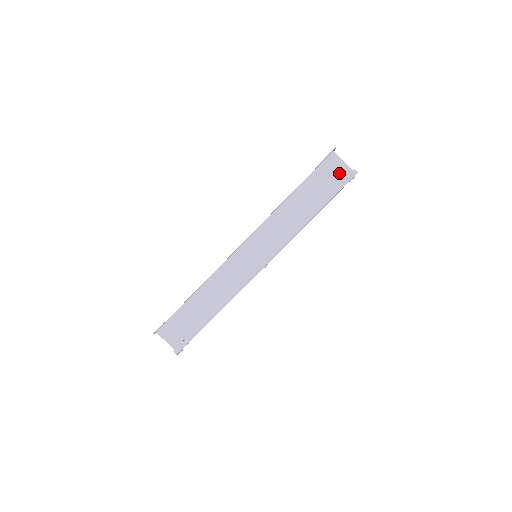
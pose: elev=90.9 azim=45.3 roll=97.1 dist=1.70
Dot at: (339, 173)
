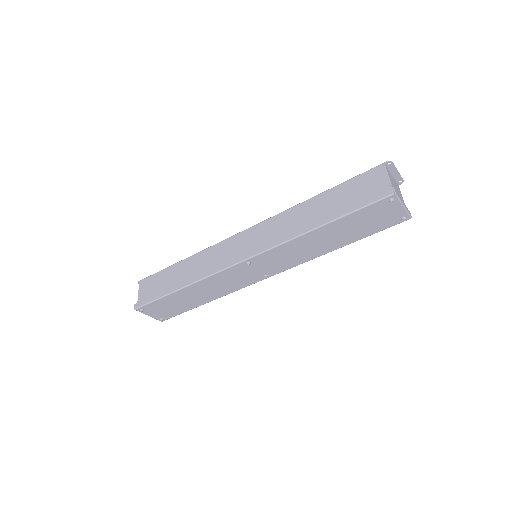
Dot at: (375, 188)
